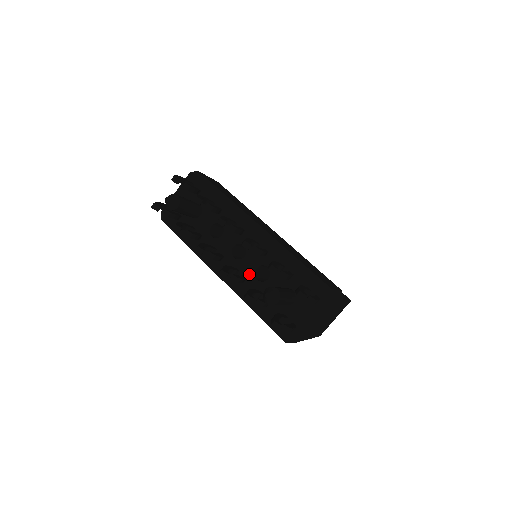
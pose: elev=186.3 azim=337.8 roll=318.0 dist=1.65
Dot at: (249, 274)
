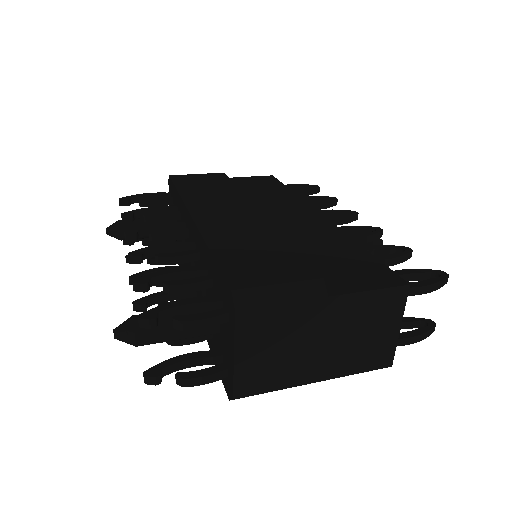
Dot at: (200, 293)
